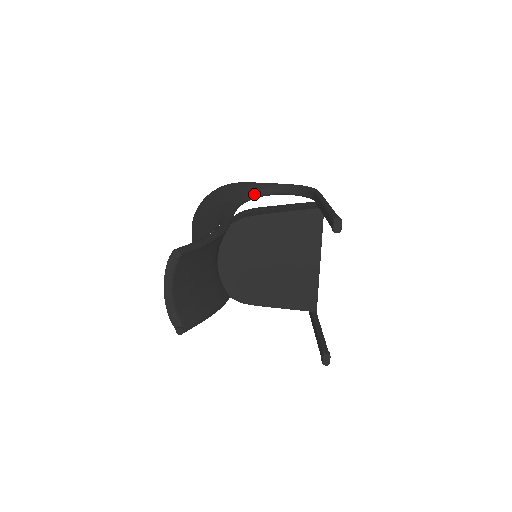
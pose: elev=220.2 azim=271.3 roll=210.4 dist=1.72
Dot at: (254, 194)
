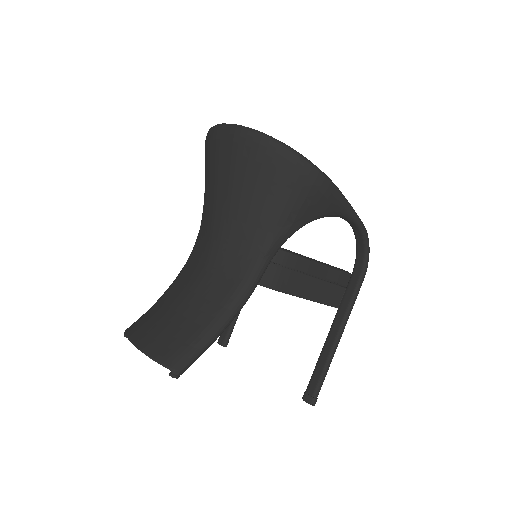
Dot at: occluded
